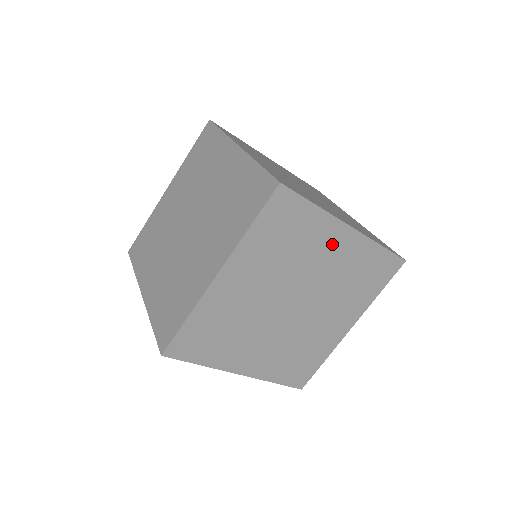
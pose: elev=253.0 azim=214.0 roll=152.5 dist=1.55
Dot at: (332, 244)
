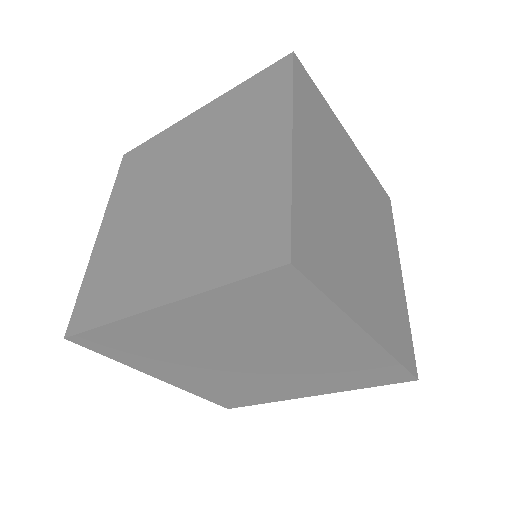
Dot at: occluded
